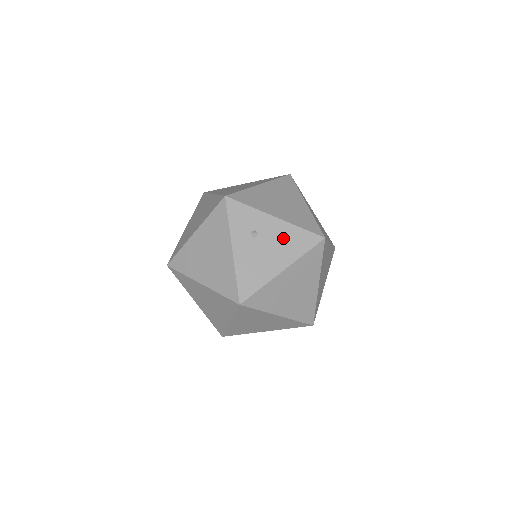
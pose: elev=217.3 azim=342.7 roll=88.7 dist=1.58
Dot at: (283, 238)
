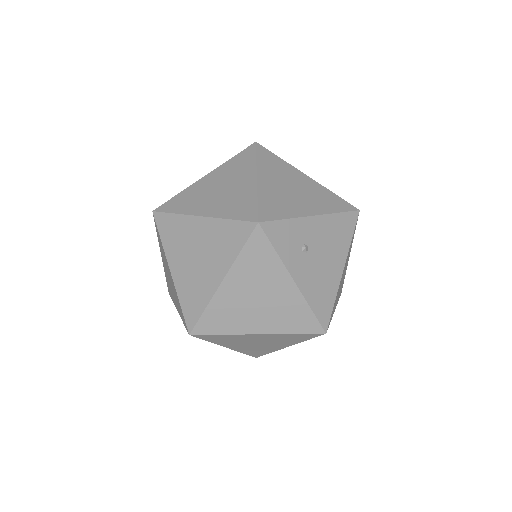
Dot at: (329, 235)
